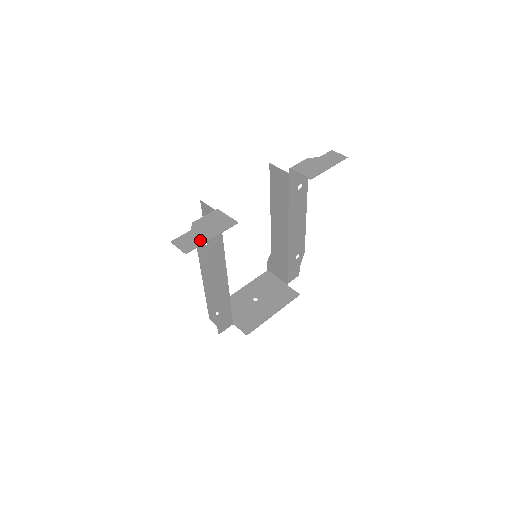
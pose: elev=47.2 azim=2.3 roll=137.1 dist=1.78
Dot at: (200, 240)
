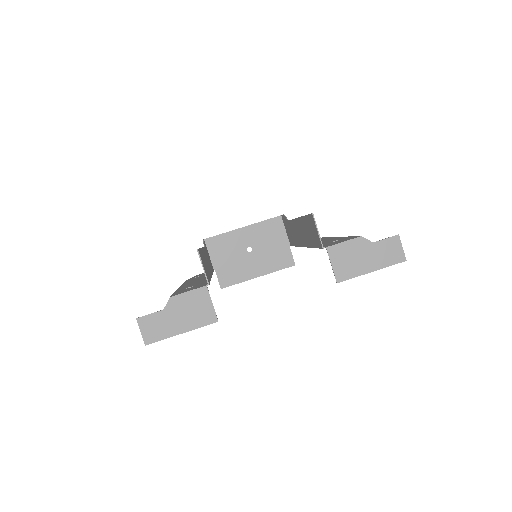
Dot at: (167, 332)
